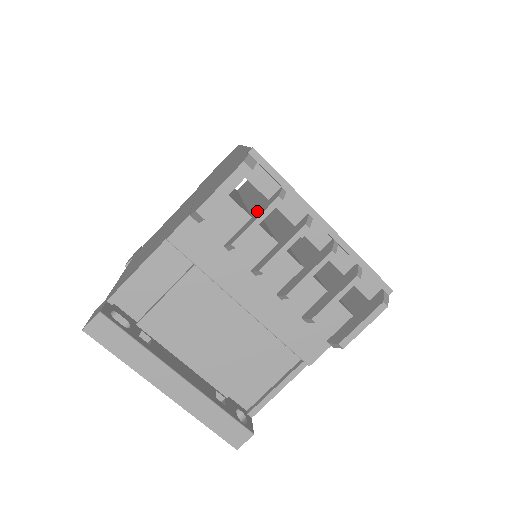
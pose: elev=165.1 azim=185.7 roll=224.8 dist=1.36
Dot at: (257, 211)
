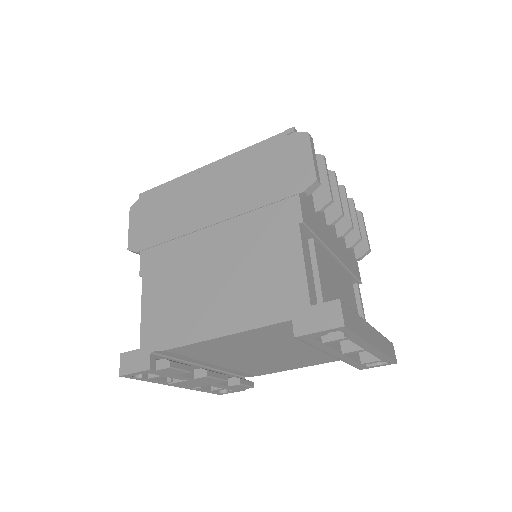
Dot at: occluded
